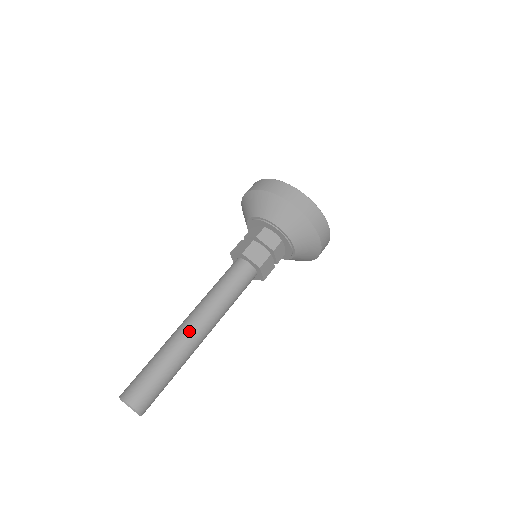
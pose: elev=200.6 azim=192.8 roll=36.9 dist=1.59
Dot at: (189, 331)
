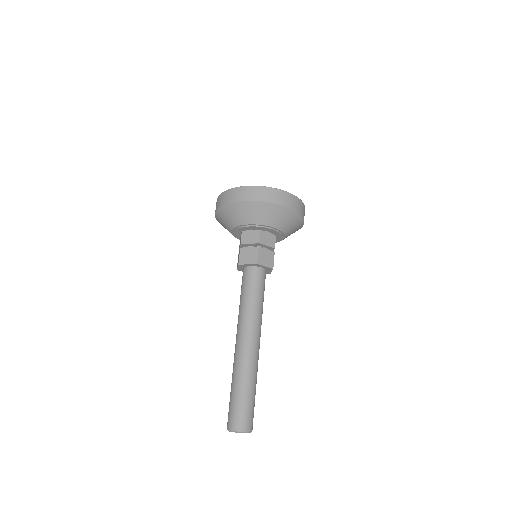
Dot at: (240, 349)
